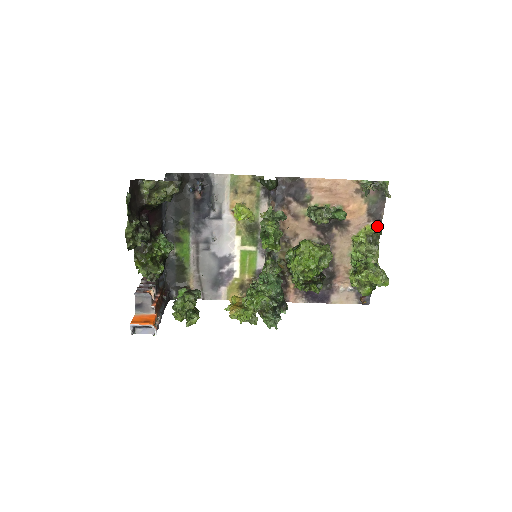
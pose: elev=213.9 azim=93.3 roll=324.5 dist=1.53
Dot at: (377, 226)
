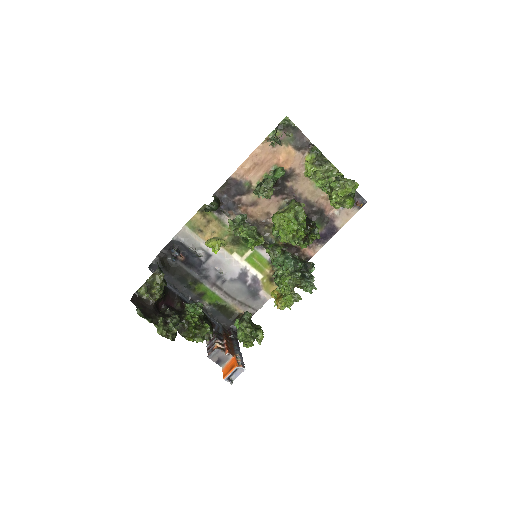
Dot at: (312, 151)
